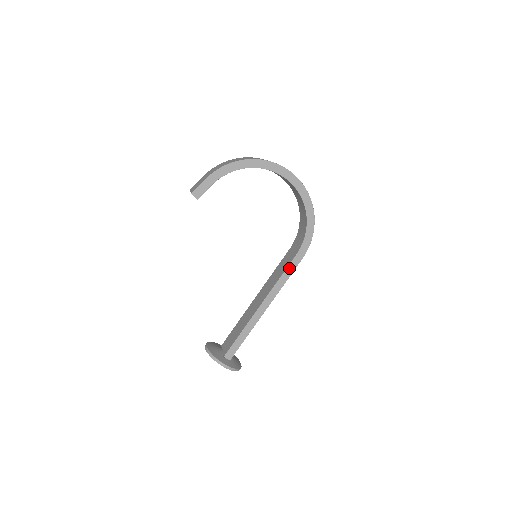
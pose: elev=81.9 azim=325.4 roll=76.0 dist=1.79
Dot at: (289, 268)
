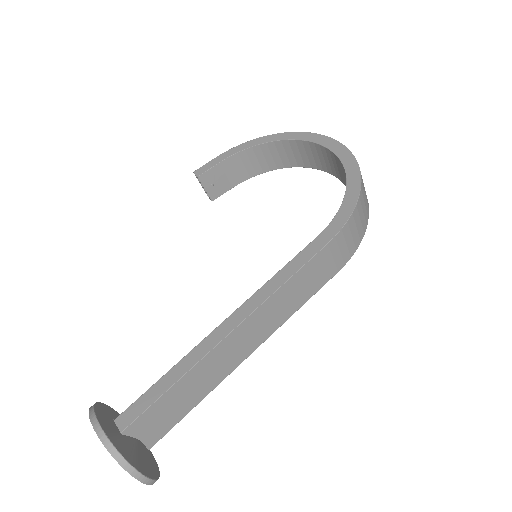
Dot at: (299, 258)
